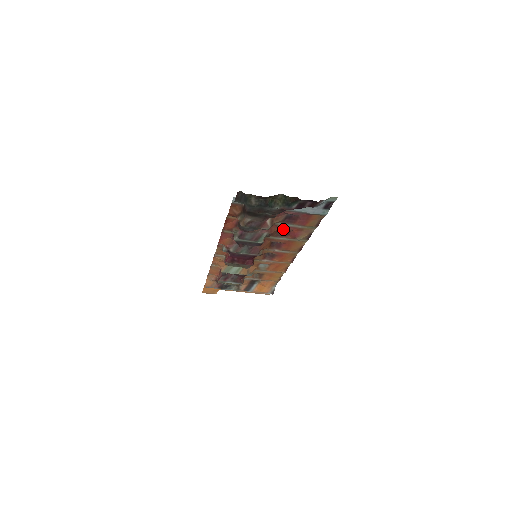
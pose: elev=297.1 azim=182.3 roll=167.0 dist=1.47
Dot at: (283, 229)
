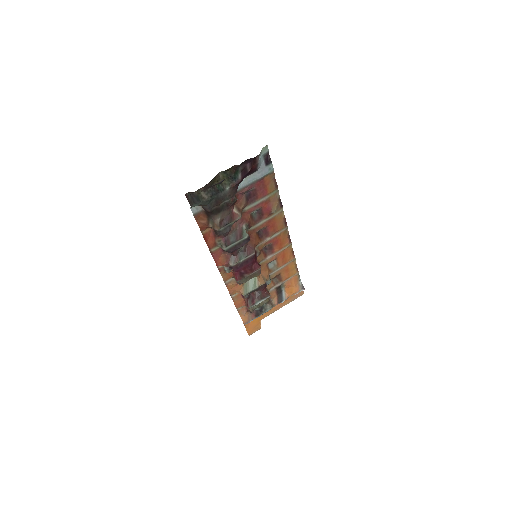
Dot at: (255, 212)
